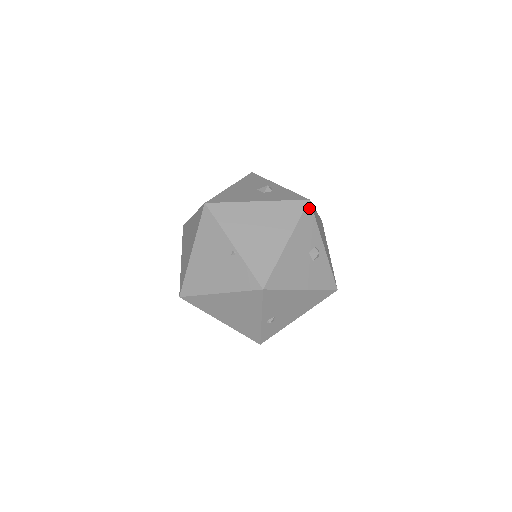
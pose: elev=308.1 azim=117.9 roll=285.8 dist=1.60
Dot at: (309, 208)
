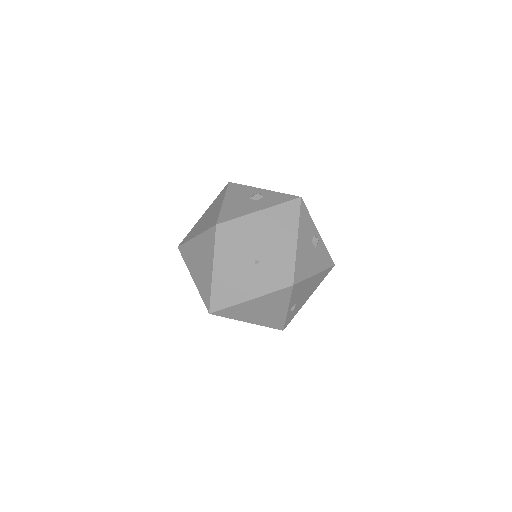
Dot at: (303, 204)
